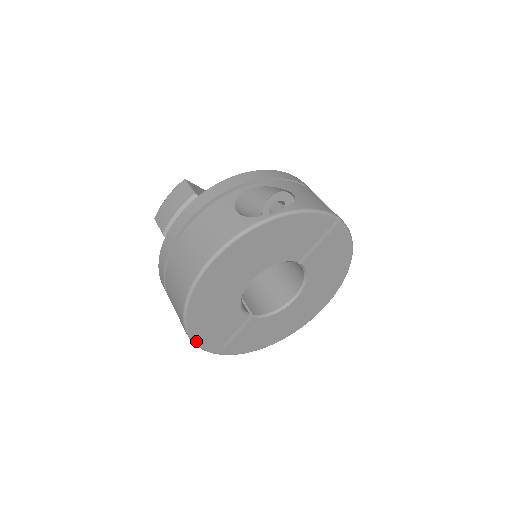
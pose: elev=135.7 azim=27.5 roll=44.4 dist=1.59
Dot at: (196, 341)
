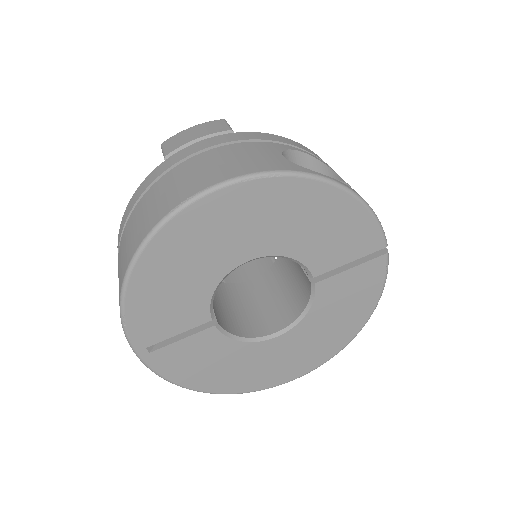
Dot at: (126, 308)
